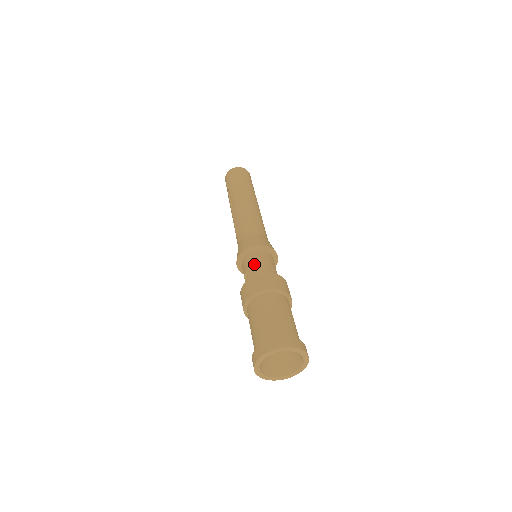
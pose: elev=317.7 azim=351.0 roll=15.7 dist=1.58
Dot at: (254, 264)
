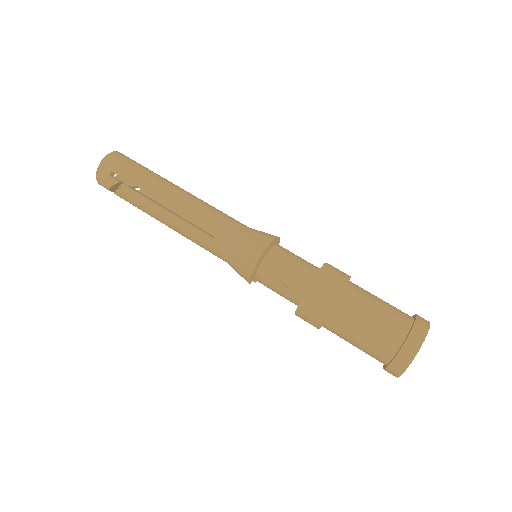
Dot at: (292, 260)
